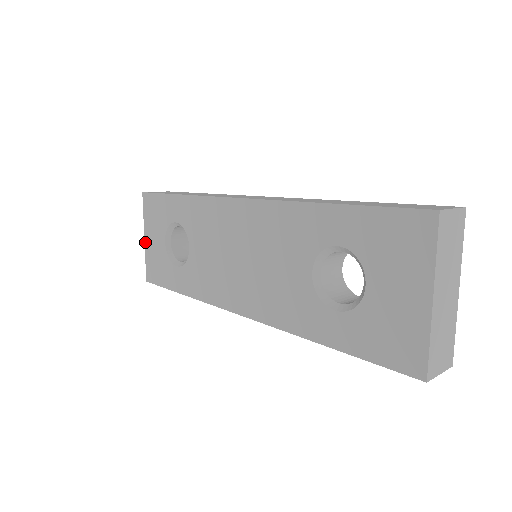
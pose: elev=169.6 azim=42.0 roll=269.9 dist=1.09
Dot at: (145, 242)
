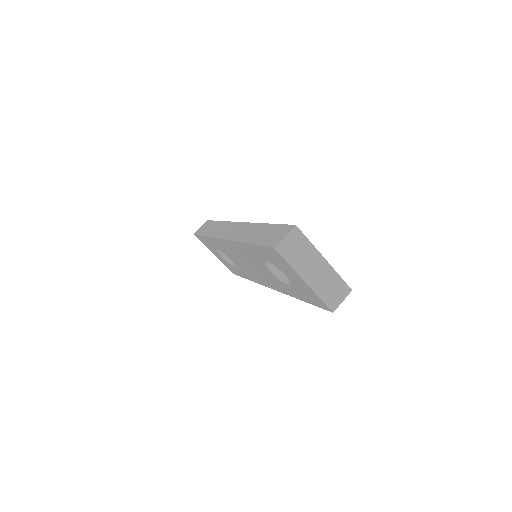
Dot at: (216, 256)
